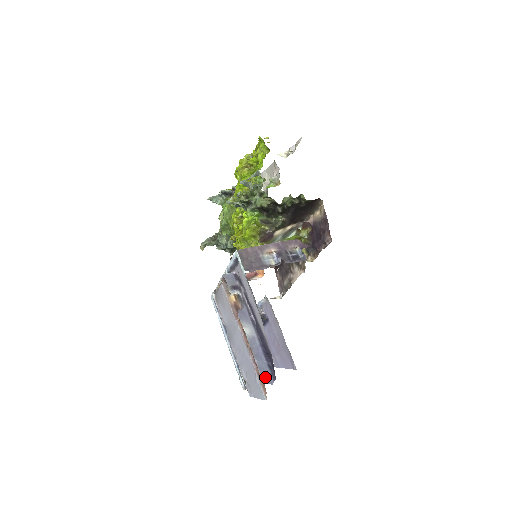
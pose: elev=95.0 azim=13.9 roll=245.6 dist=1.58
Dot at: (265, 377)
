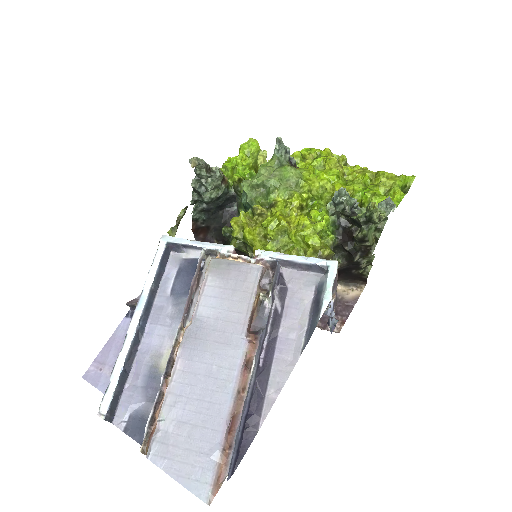
Dot at: (231, 463)
